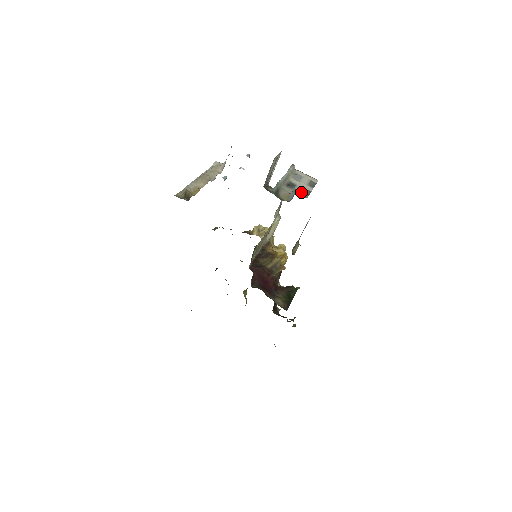
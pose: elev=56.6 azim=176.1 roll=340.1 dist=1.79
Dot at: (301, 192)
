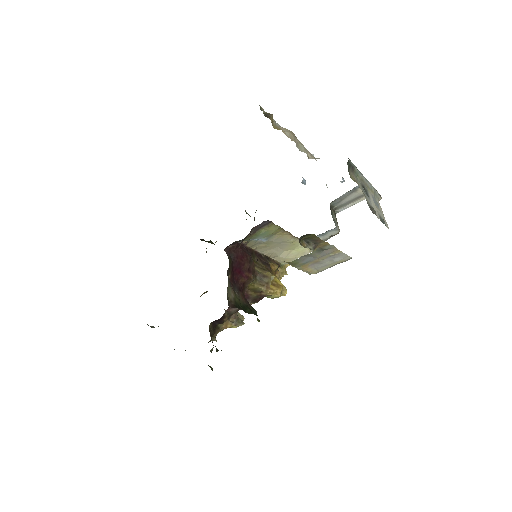
Dot at: (369, 202)
